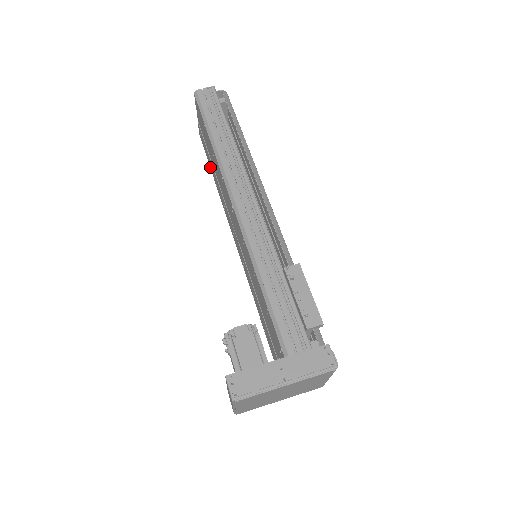
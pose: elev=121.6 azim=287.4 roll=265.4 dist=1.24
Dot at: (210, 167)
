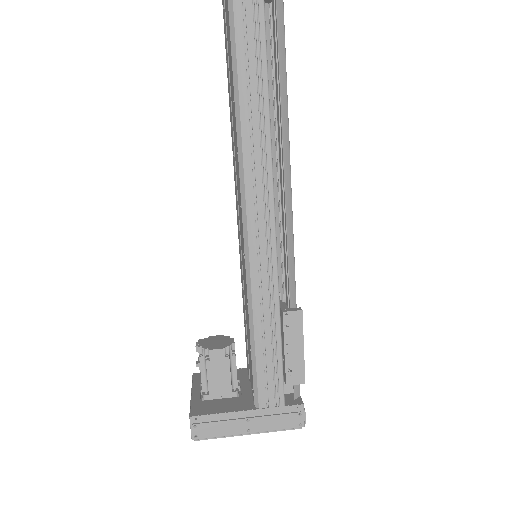
Dot at: (227, 75)
